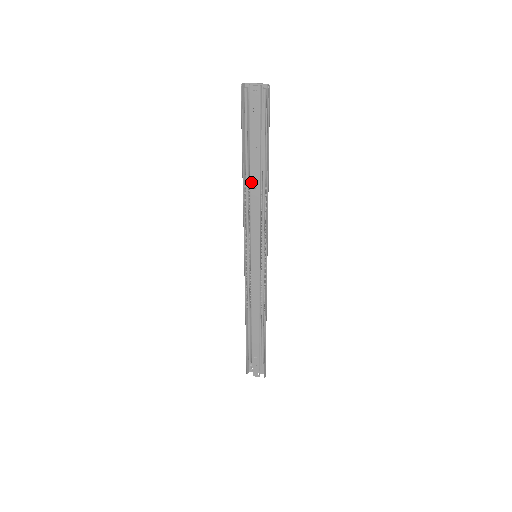
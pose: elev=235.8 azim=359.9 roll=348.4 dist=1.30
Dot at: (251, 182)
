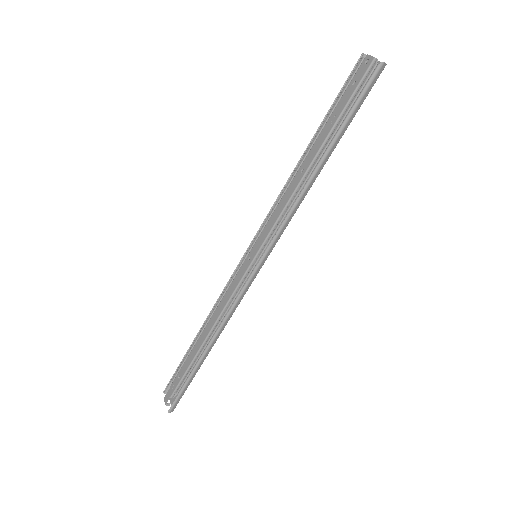
Dot at: (303, 163)
